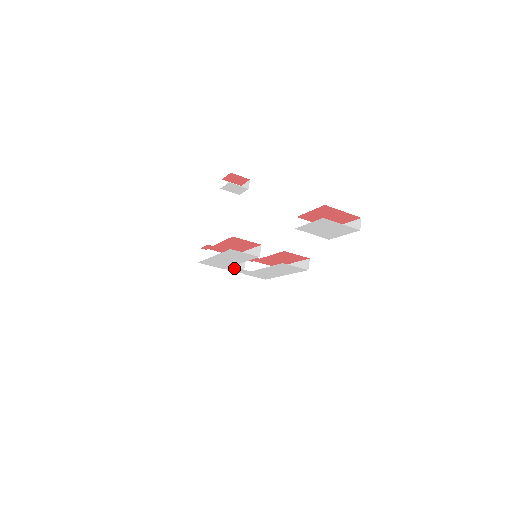
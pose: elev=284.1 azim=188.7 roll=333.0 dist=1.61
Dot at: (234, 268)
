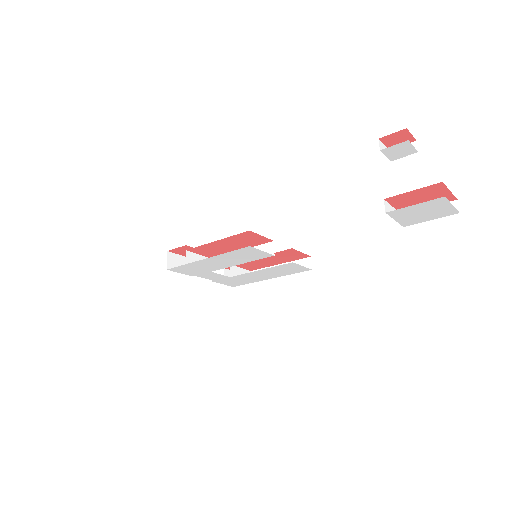
Dot at: (211, 274)
